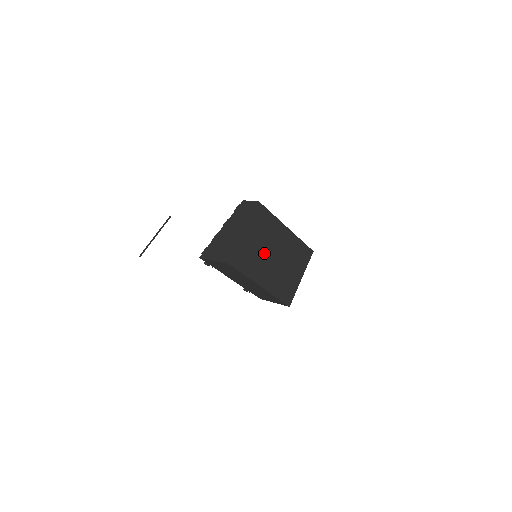
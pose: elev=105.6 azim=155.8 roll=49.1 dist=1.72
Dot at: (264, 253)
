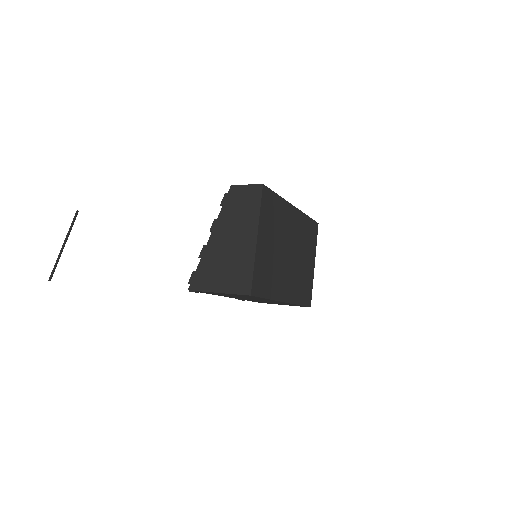
Dot at: (280, 255)
